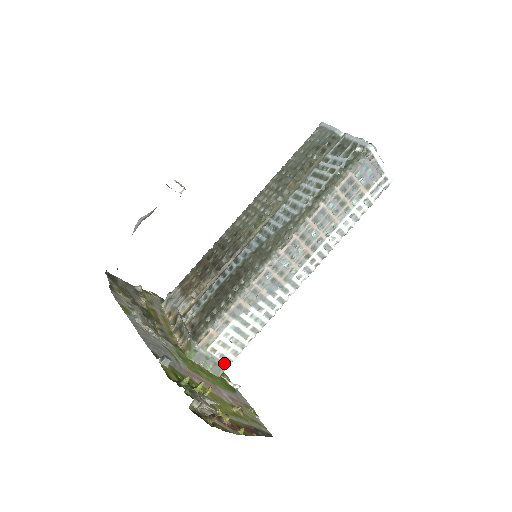
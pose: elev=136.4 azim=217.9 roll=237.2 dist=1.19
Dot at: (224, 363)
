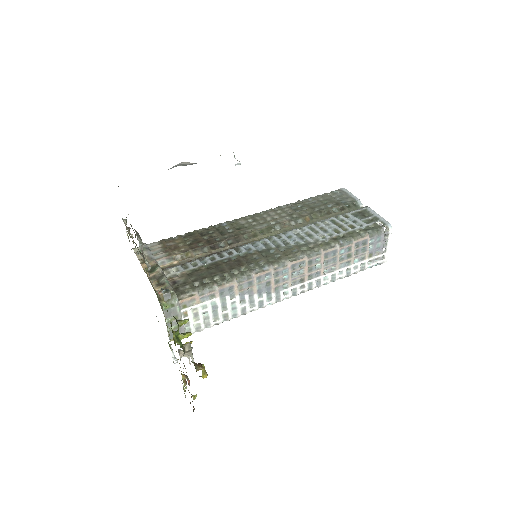
Dot at: (184, 331)
